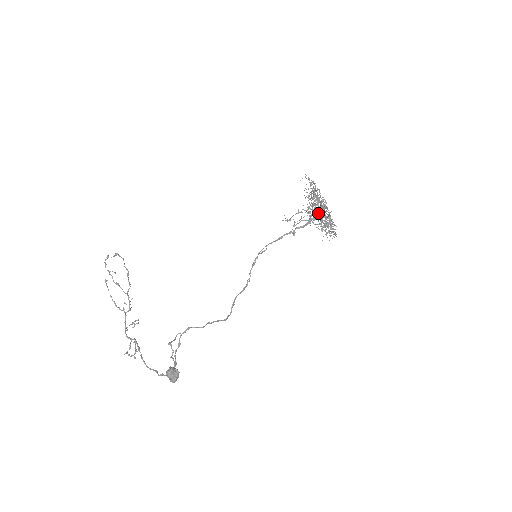
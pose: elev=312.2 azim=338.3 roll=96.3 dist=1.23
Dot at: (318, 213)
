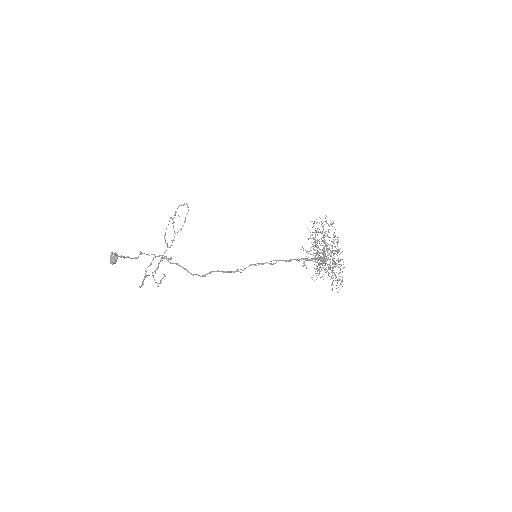
Dot at: (328, 258)
